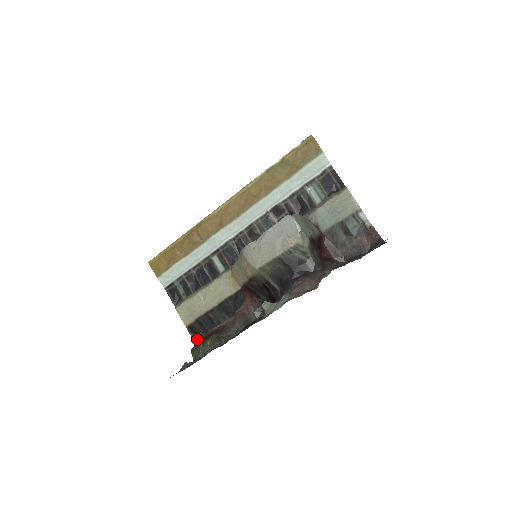
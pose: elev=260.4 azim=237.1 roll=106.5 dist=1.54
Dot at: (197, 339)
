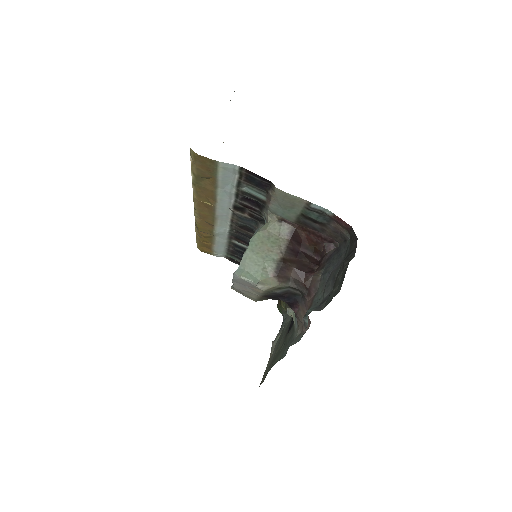
Dot at: occluded
